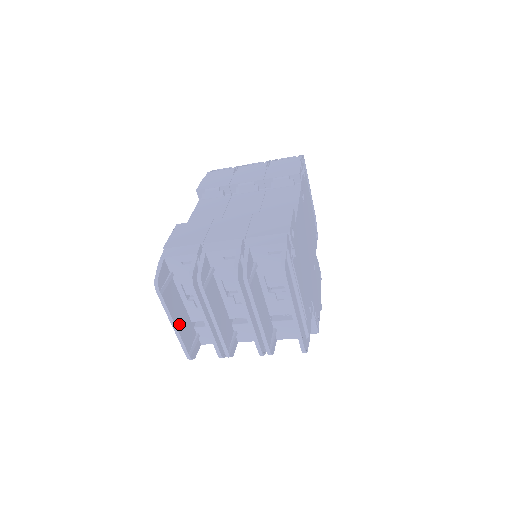
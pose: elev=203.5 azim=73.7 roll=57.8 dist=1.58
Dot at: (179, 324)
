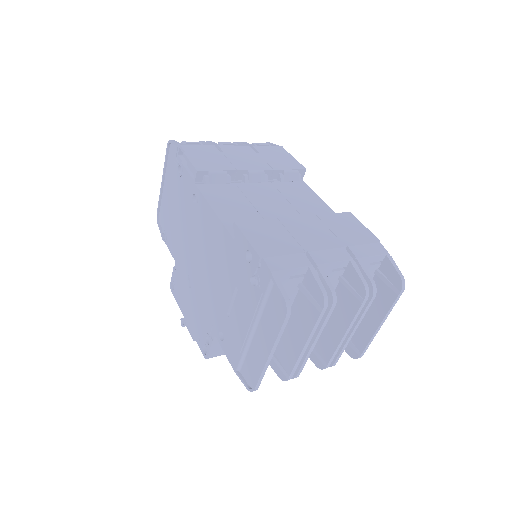
Dot at: (266, 352)
